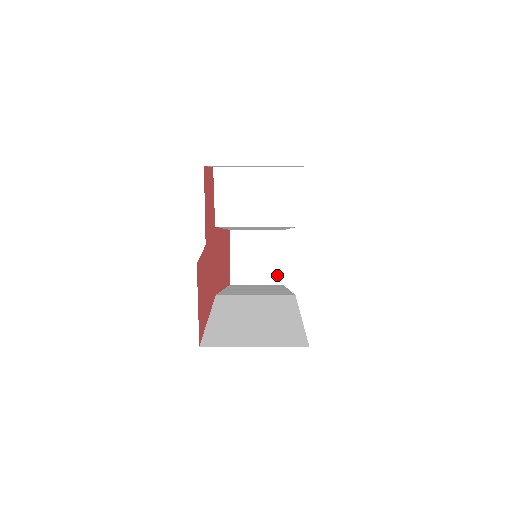
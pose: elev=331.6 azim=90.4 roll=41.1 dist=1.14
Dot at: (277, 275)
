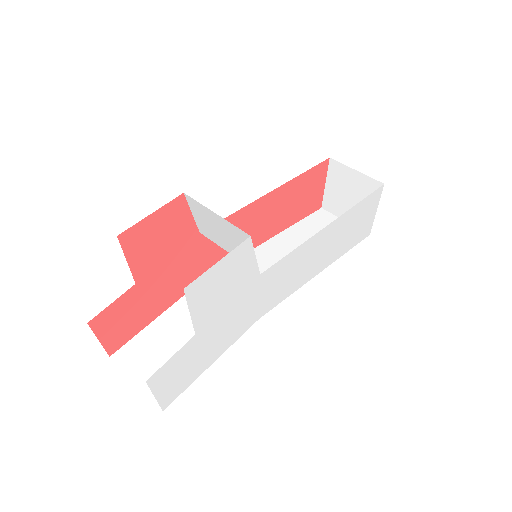
Dot at: occluded
